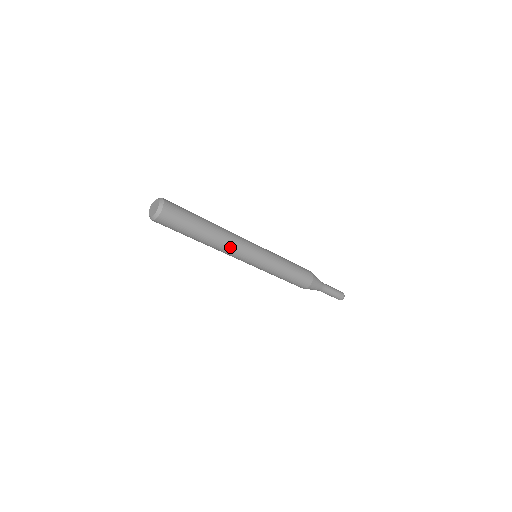
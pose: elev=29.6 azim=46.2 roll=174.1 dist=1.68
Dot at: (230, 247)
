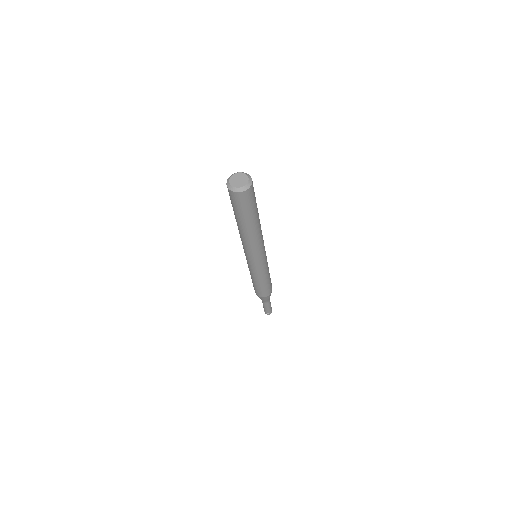
Dot at: (257, 242)
